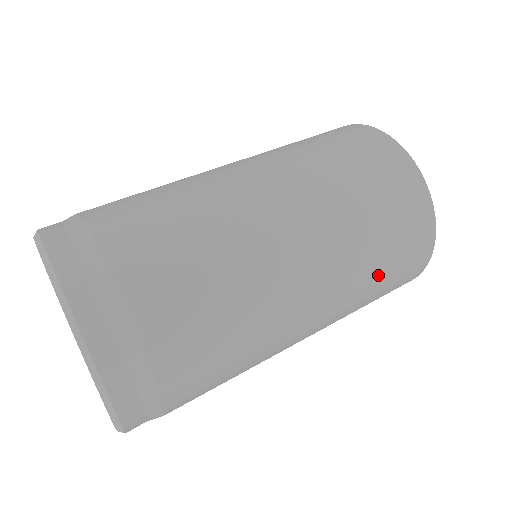
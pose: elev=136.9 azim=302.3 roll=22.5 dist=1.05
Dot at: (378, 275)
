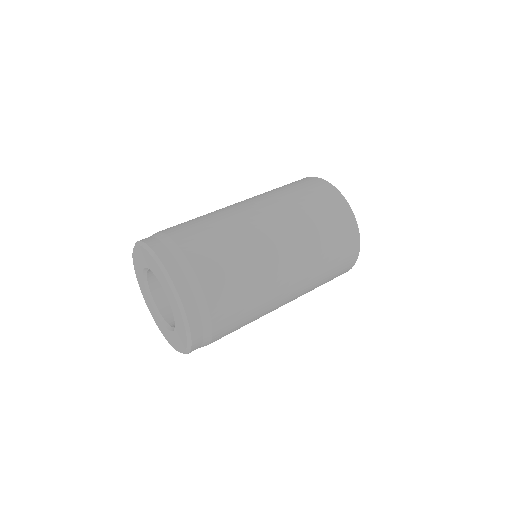
Dot at: (324, 239)
